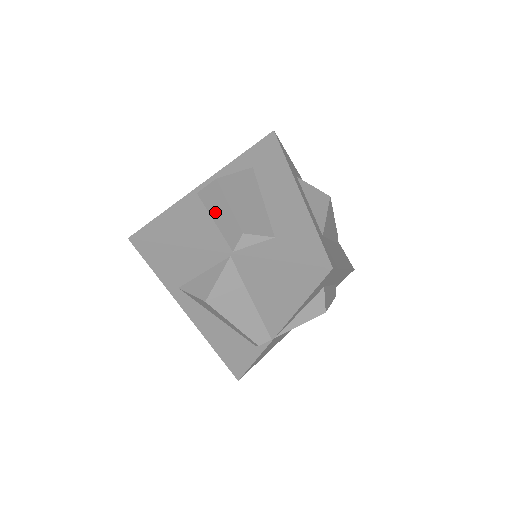
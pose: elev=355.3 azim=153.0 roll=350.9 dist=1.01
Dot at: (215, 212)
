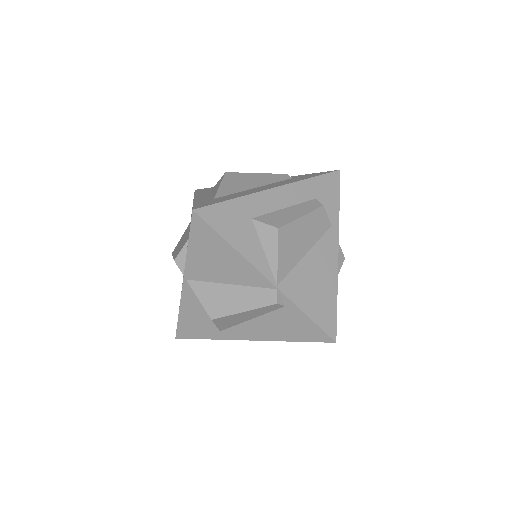
Dot at: occluded
